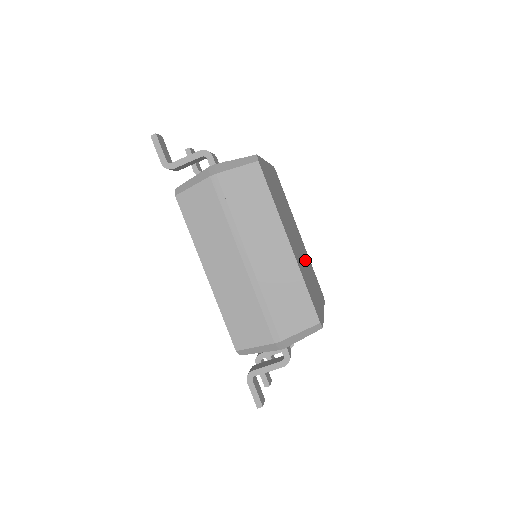
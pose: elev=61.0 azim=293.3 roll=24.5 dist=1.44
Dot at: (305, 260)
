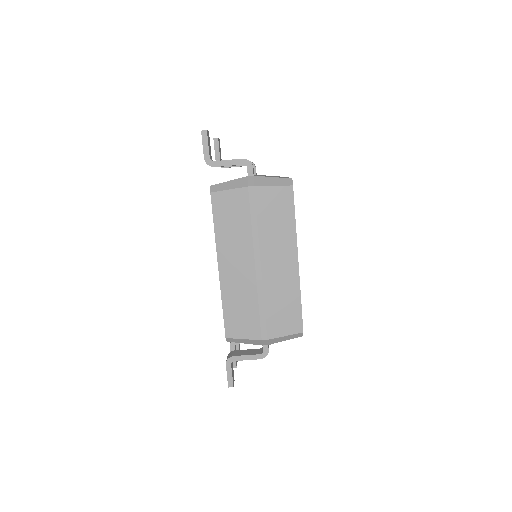
Dot at: occluded
